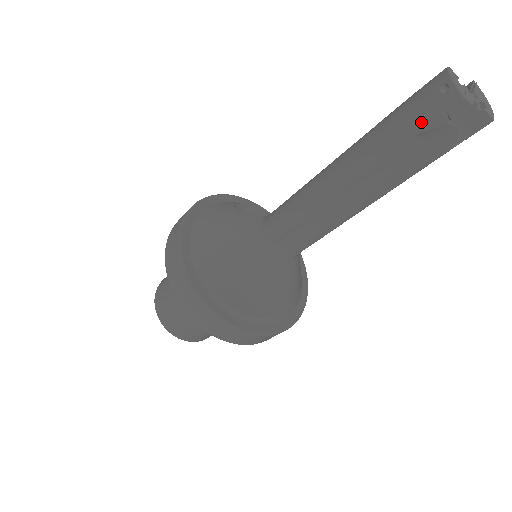
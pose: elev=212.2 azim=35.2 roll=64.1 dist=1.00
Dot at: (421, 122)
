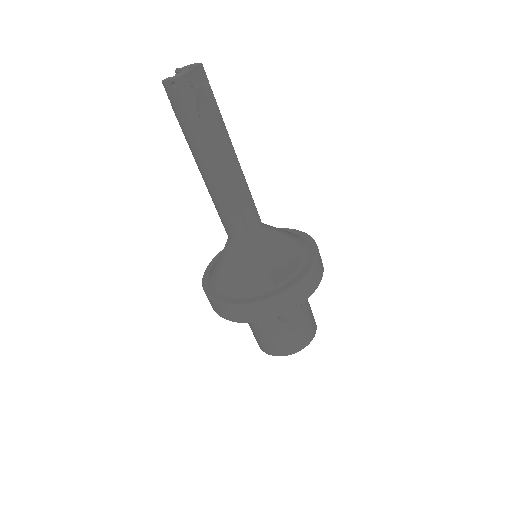
Dot at: (190, 104)
